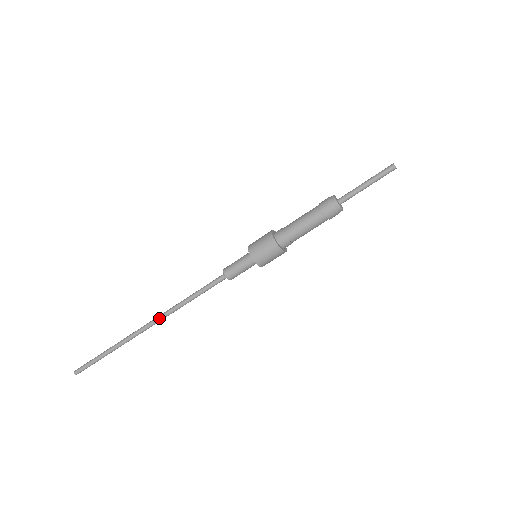
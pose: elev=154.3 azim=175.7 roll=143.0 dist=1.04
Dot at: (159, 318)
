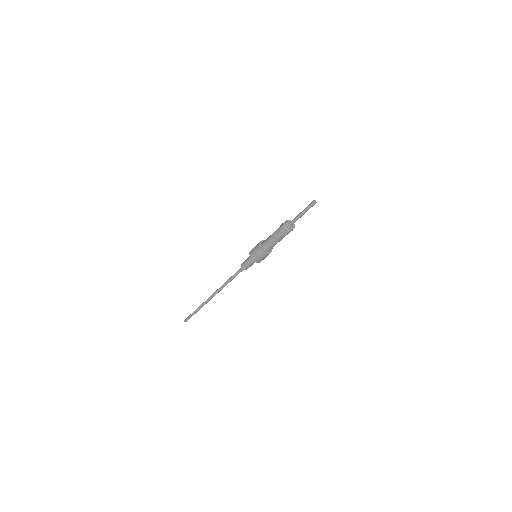
Dot at: (216, 291)
